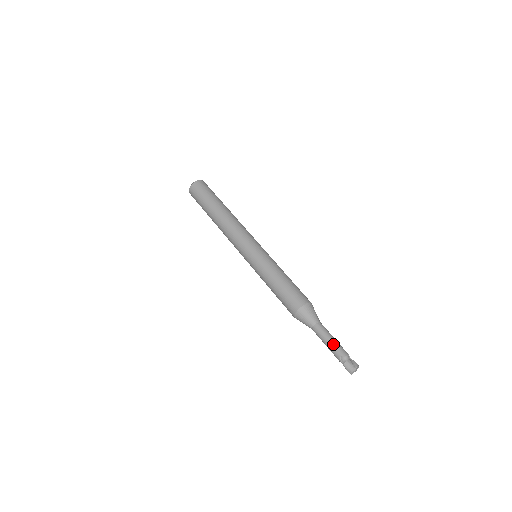
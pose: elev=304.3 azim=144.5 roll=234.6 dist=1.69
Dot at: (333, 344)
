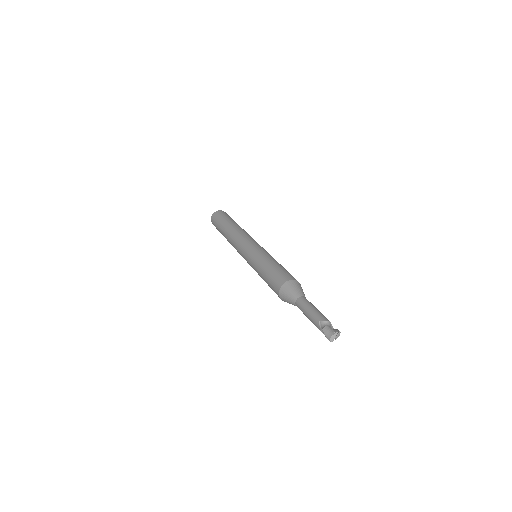
Dot at: (314, 311)
